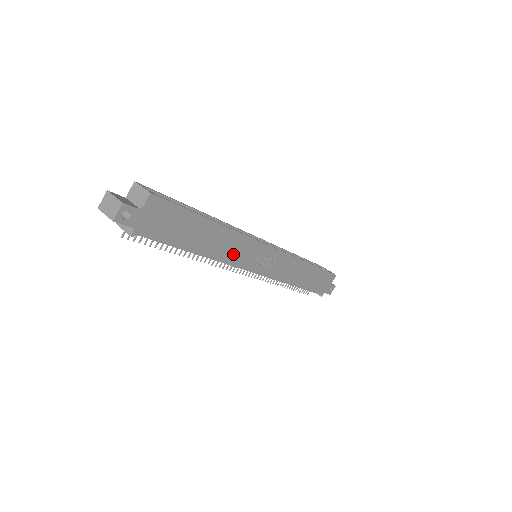
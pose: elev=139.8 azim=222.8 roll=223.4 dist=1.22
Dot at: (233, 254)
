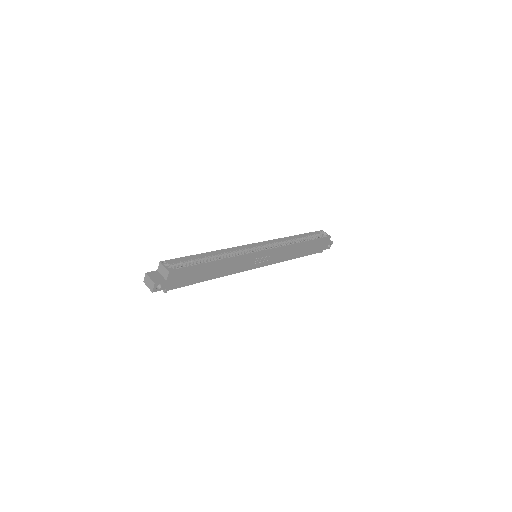
Dot at: (235, 268)
